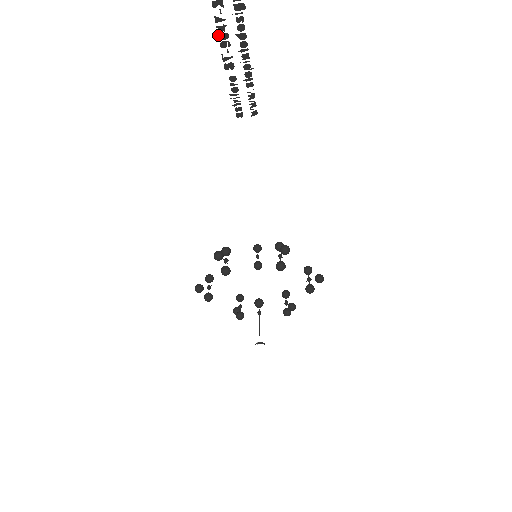
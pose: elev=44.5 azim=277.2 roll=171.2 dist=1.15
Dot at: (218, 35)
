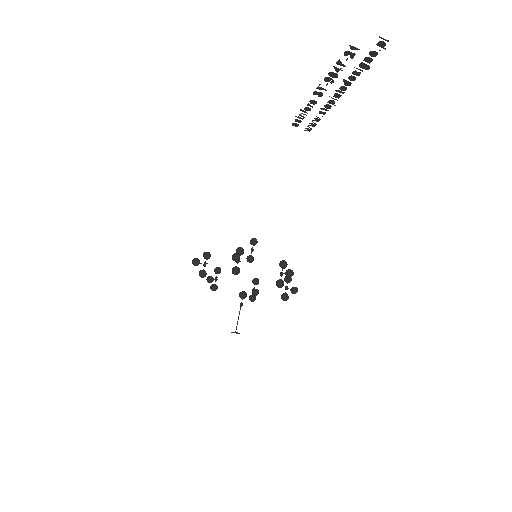
Dot at: occluded
